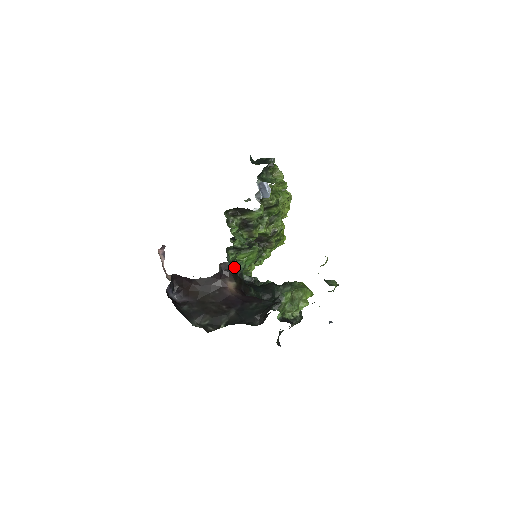
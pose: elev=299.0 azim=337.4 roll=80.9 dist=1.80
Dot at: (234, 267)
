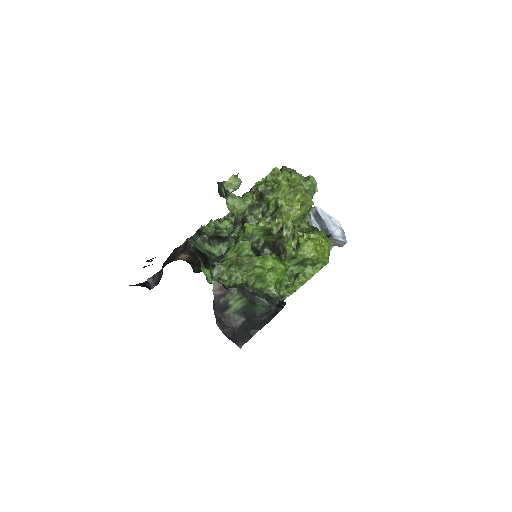
Dot at: occluded
